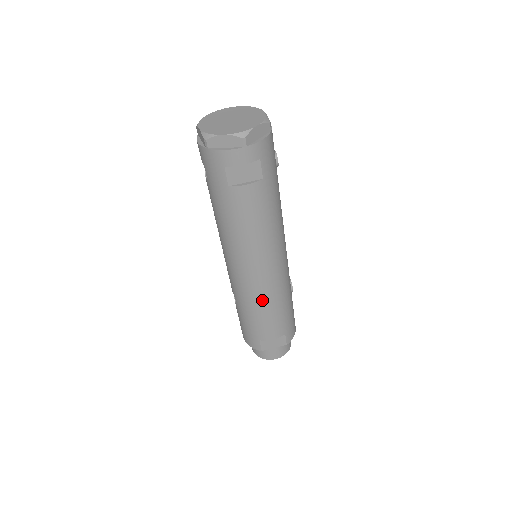
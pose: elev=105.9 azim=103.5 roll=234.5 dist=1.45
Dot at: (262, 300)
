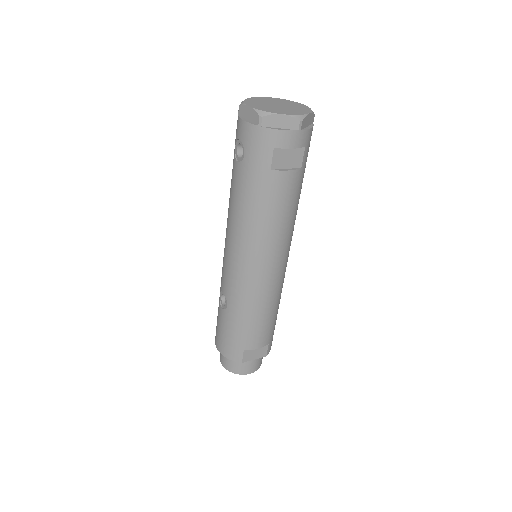
Dot at: (262, 301)
